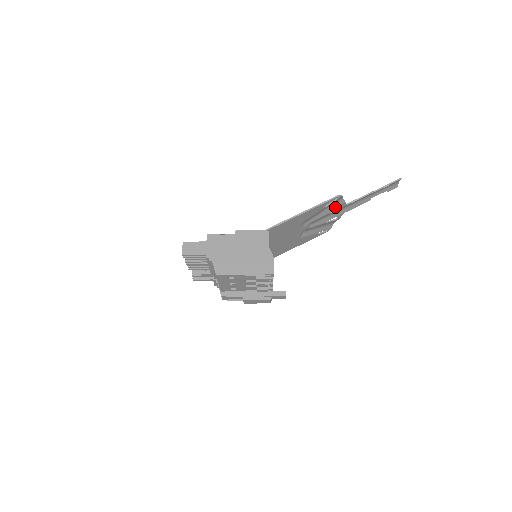
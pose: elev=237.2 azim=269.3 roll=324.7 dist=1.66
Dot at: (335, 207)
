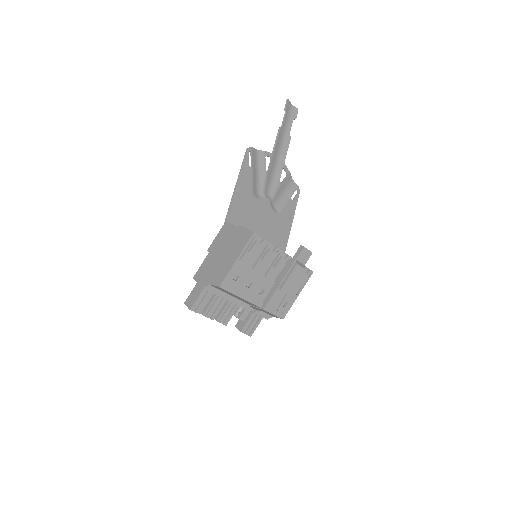
Dot at: (264, 162)
